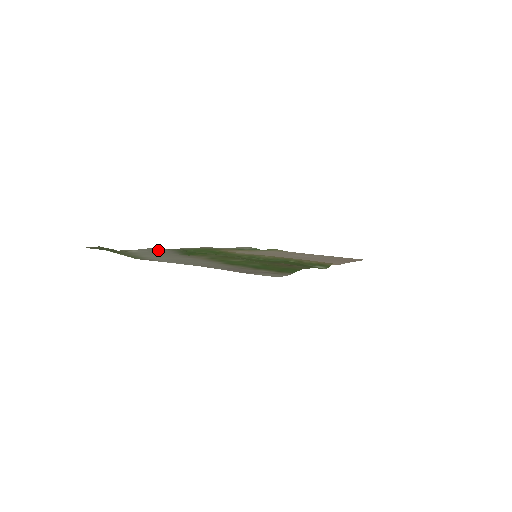
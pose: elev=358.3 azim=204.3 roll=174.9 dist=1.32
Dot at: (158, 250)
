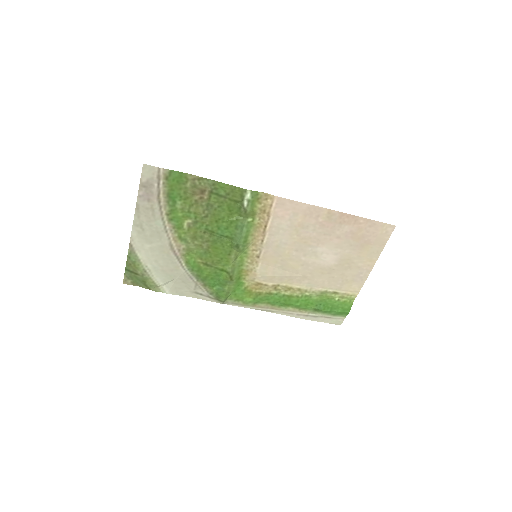
Dot at: (184, 285)
